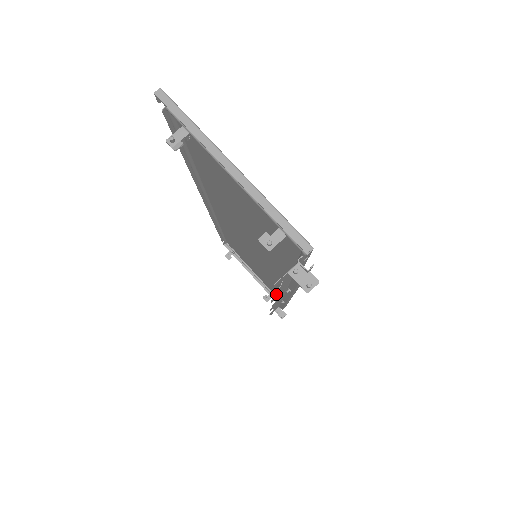
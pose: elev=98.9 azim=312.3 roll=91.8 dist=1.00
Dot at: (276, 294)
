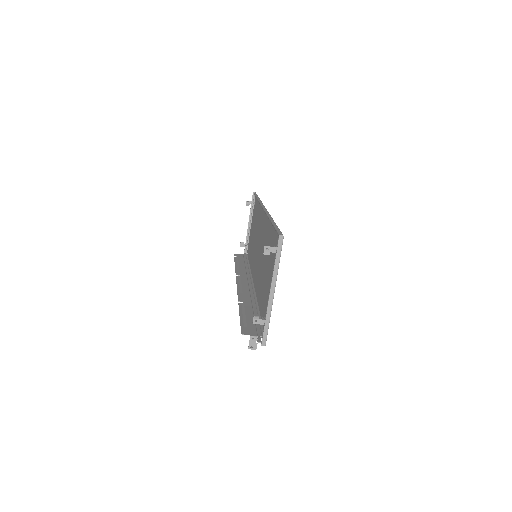
Dot at: (241, 316)
